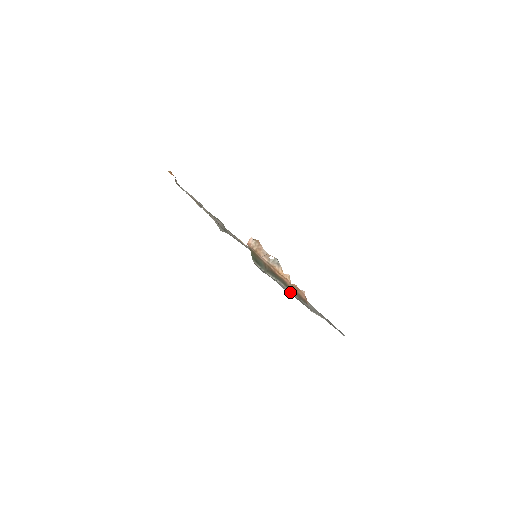
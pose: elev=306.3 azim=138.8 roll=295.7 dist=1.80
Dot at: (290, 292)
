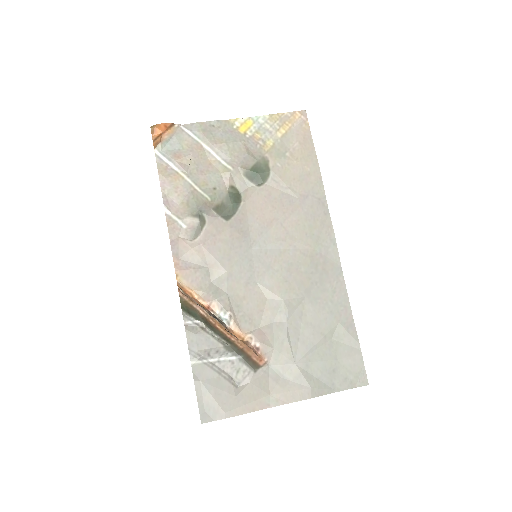
Dot at: (227, 354)
